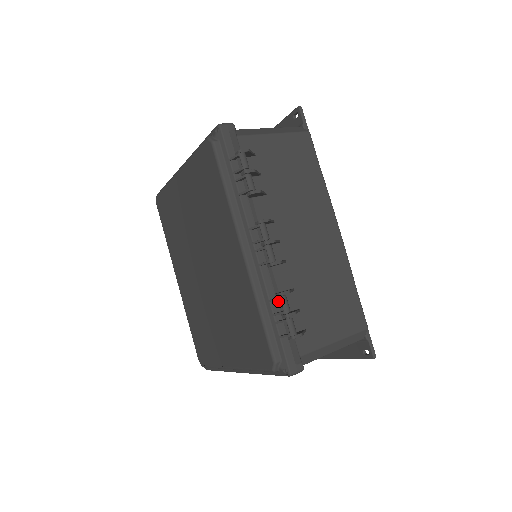
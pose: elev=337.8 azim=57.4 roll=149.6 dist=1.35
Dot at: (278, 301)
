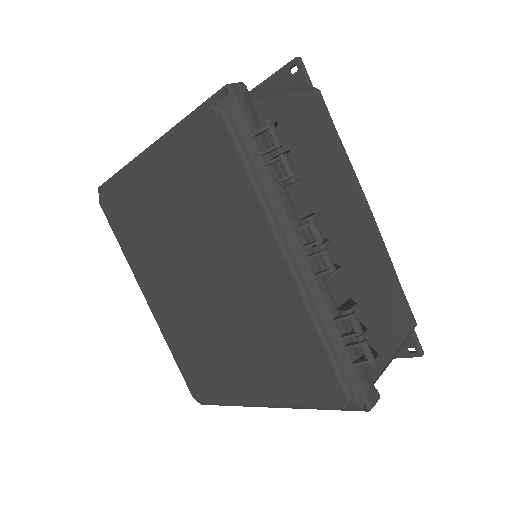
Dot at: occluded
